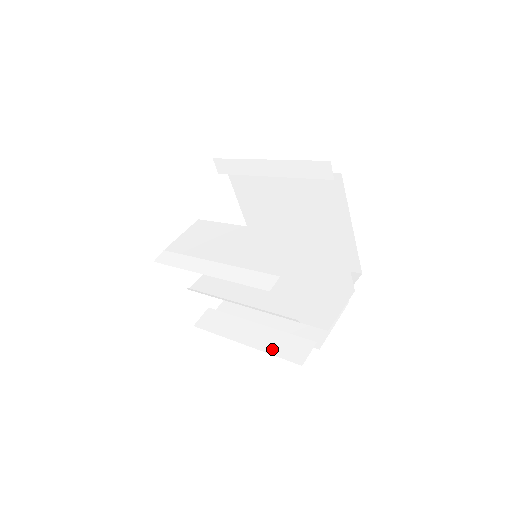
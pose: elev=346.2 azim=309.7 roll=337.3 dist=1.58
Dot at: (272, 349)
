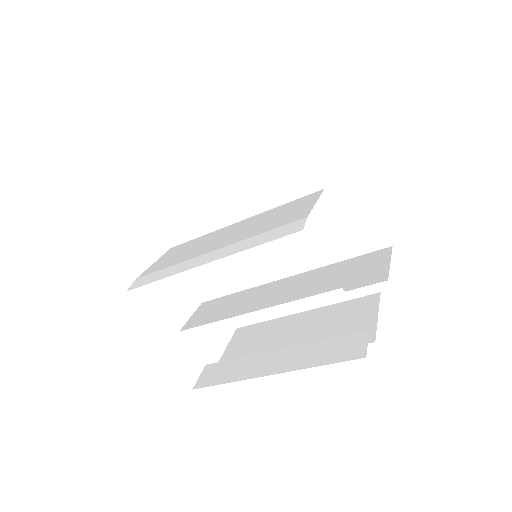
Dot at: (314, 361)
